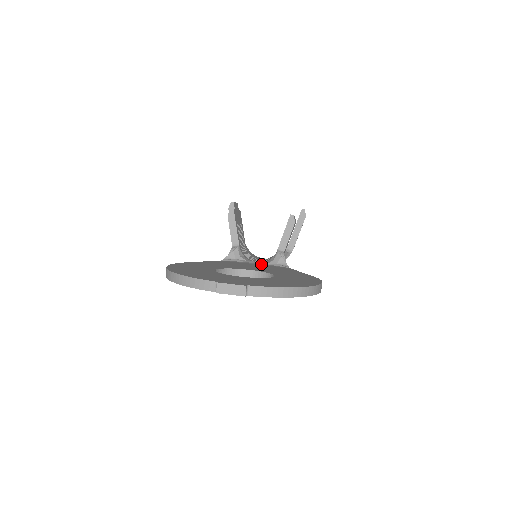
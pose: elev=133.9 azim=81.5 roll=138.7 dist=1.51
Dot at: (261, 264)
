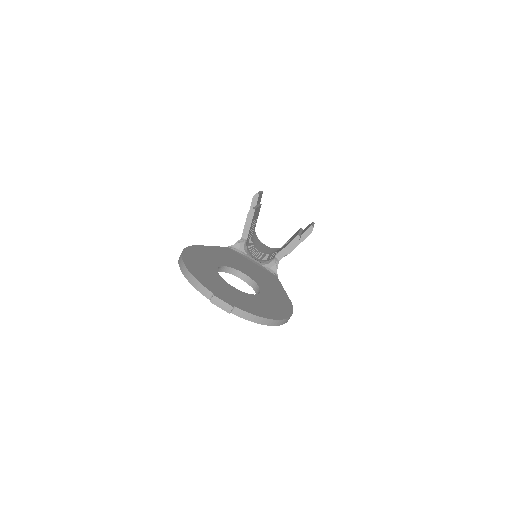
Dot at: (257, 264)
